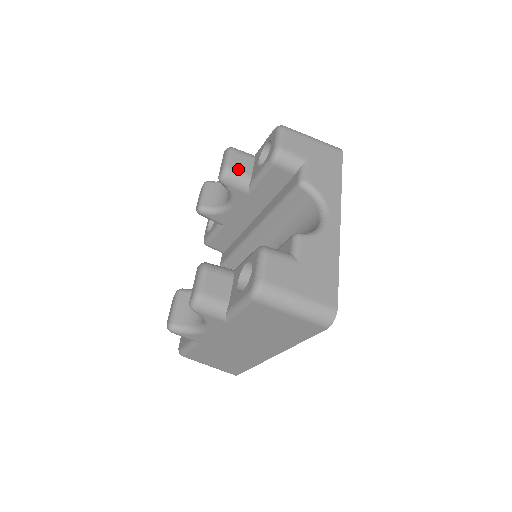
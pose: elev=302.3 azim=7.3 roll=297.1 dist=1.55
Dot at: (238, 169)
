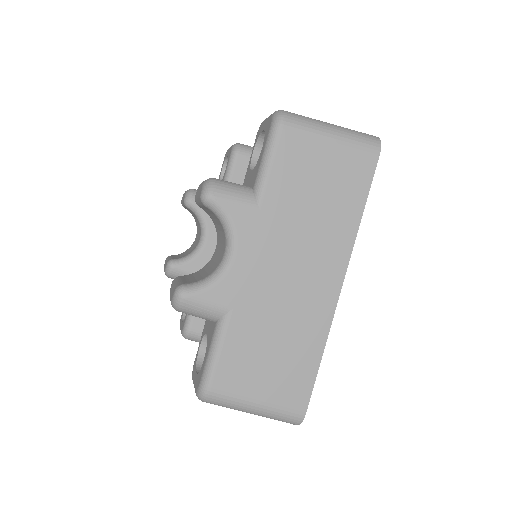
Dot at: occluded
